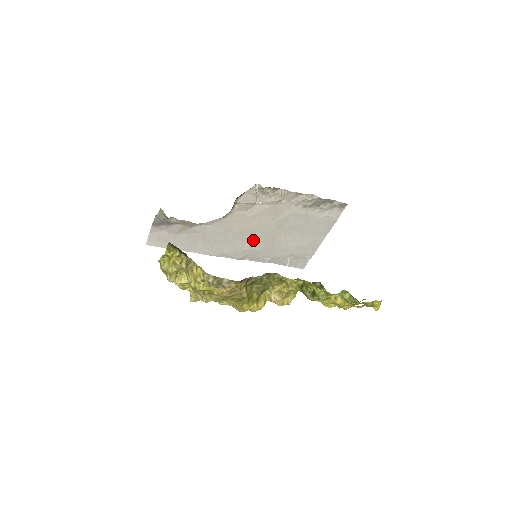
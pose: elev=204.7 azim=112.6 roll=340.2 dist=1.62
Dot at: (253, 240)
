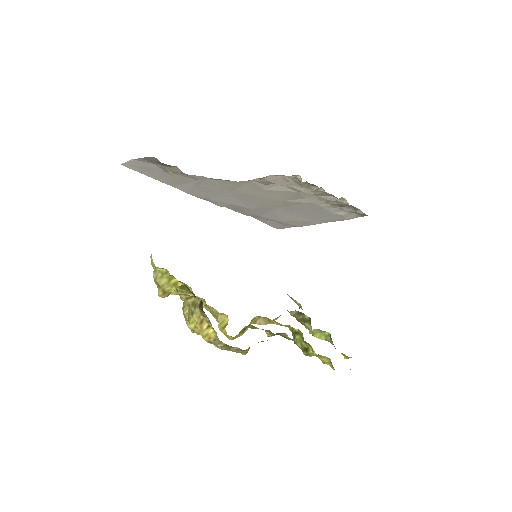
Dot at: (250, 202)
